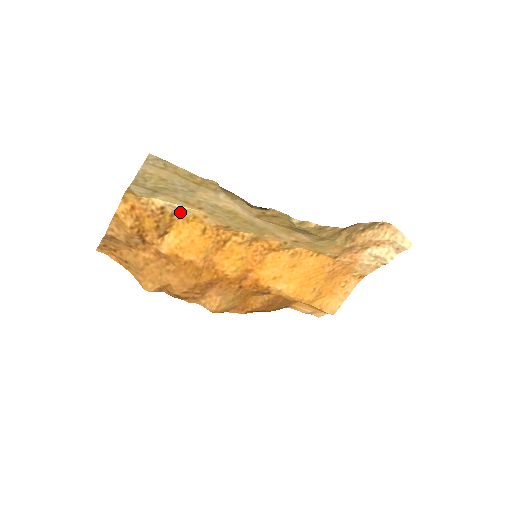
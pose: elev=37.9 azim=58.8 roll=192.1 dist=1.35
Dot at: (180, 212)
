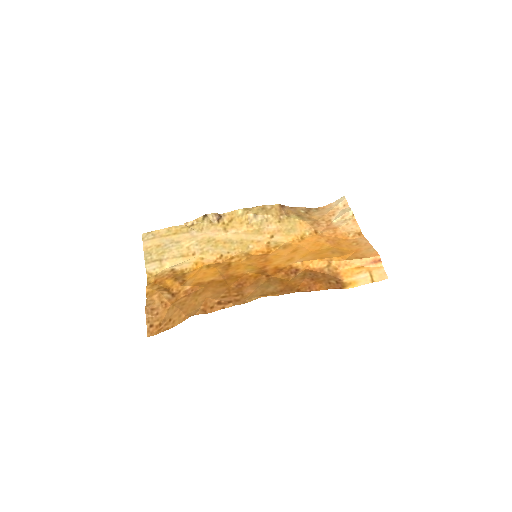
Dot at: (185, 267)
